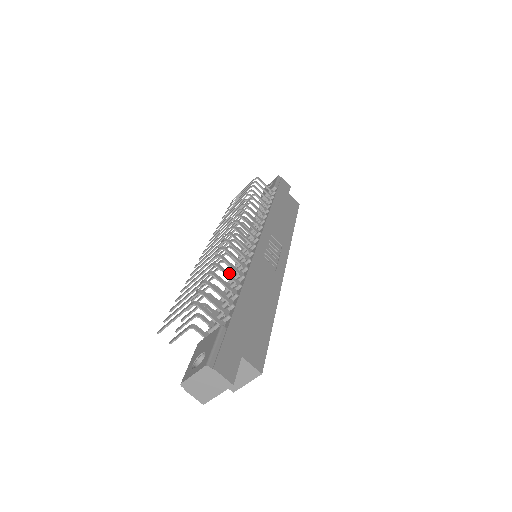
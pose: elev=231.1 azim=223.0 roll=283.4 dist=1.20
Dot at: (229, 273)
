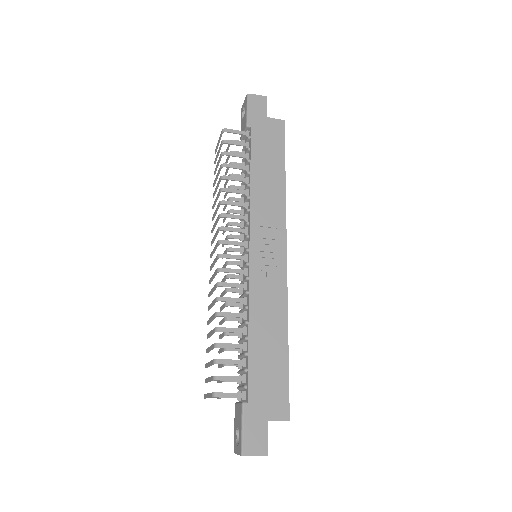
Dot at: (233, 328)
